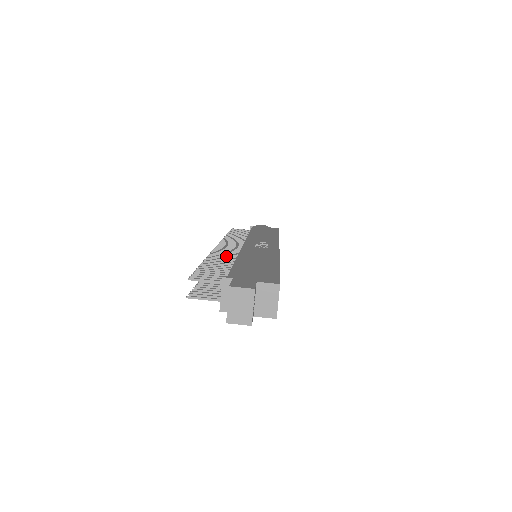
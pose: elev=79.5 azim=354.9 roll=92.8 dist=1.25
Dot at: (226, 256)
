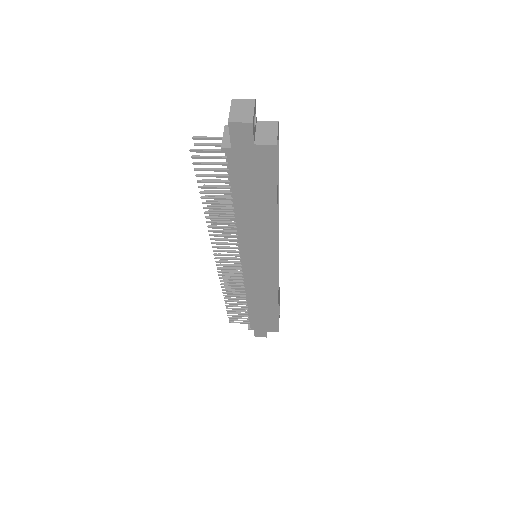
Dot at: occluded
